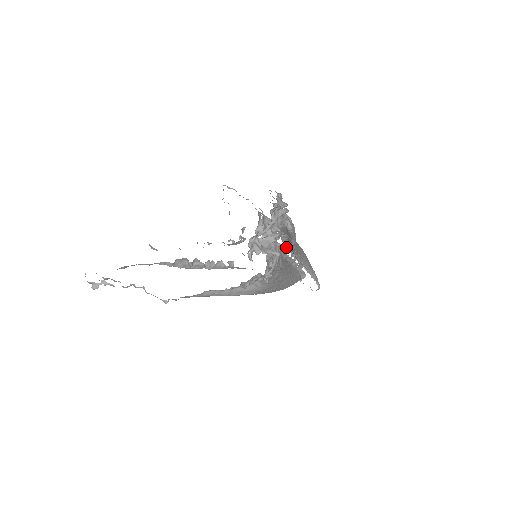
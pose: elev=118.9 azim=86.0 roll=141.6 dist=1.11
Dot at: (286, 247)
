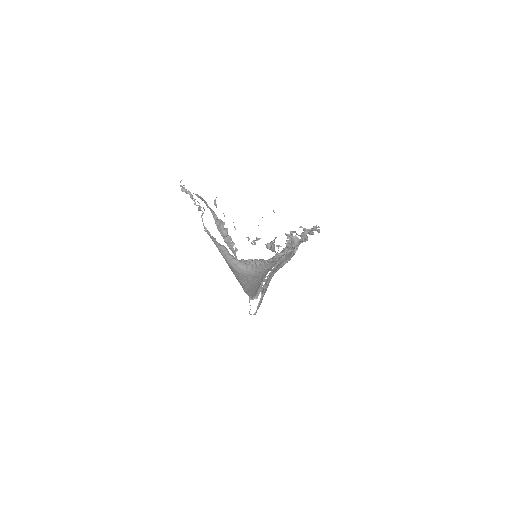
Dot at: (273, 266)
